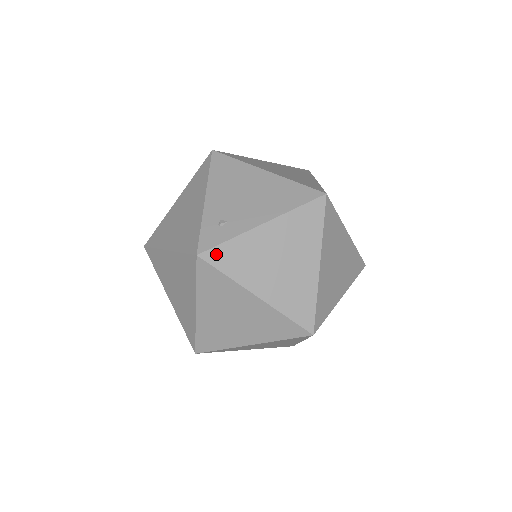
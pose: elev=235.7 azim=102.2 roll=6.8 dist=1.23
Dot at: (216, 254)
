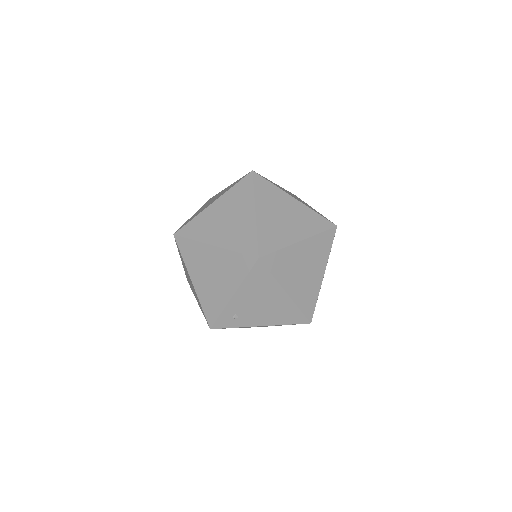
Dot at: (223, 328)
